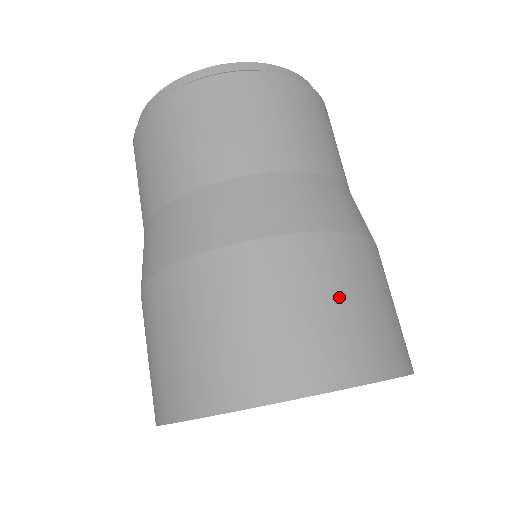
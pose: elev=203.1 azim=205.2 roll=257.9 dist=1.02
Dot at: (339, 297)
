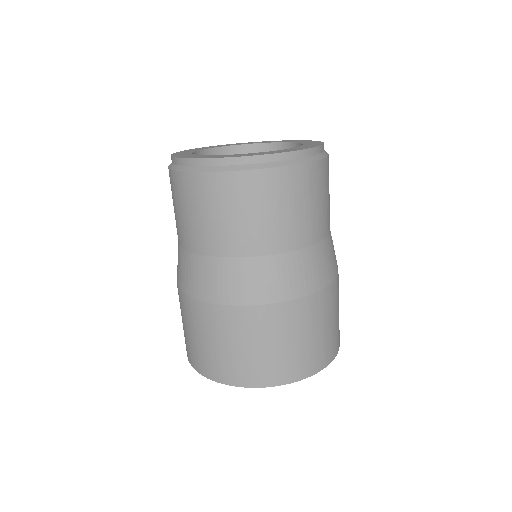
Dot at: (228, 343)
